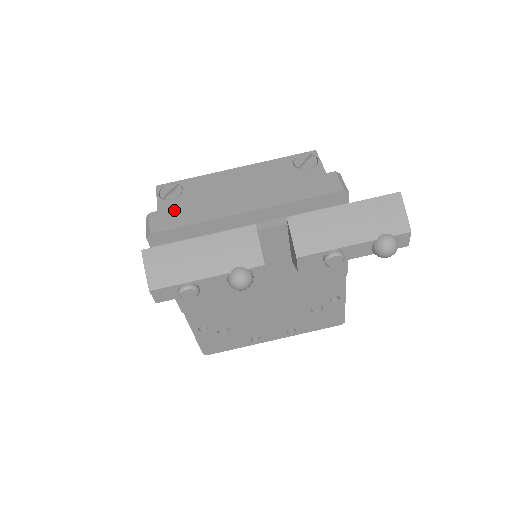
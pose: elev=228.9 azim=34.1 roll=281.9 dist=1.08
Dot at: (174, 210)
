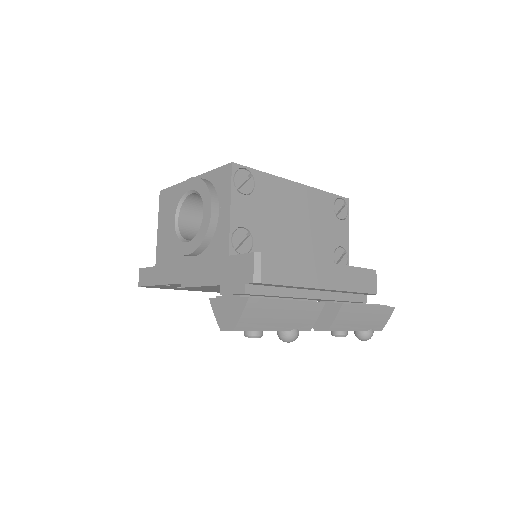
Dot at: (281, 259)
